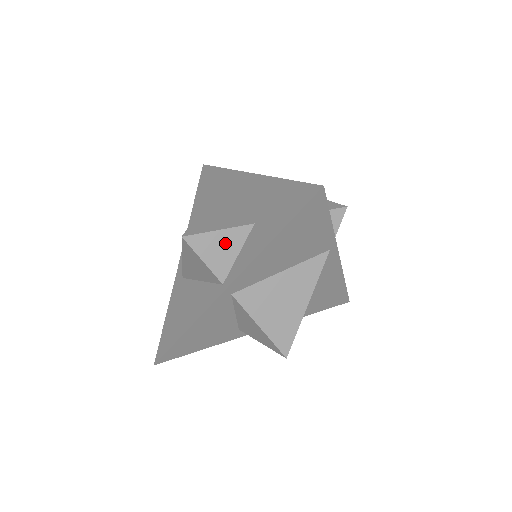
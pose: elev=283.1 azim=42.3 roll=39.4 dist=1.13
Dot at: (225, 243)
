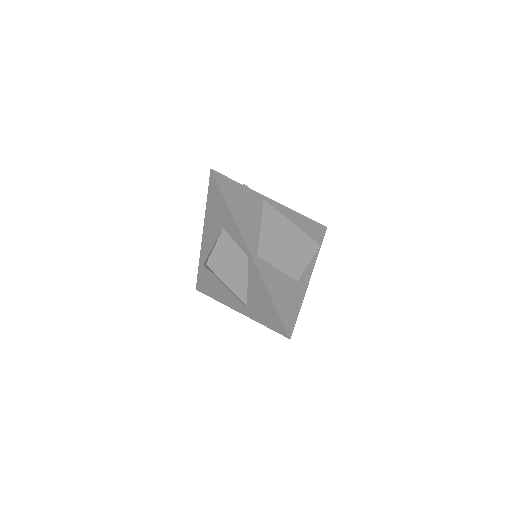
Dot at: (224, 246)
